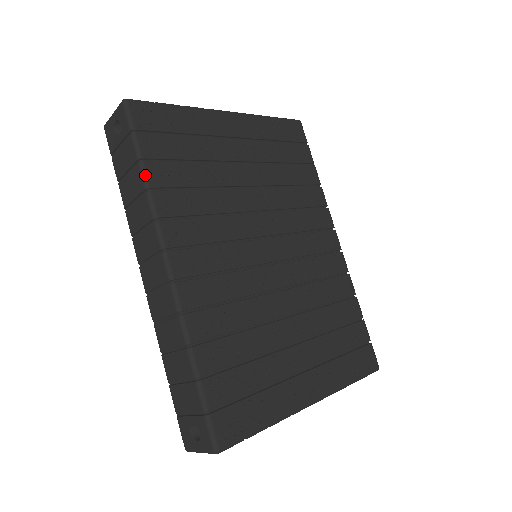
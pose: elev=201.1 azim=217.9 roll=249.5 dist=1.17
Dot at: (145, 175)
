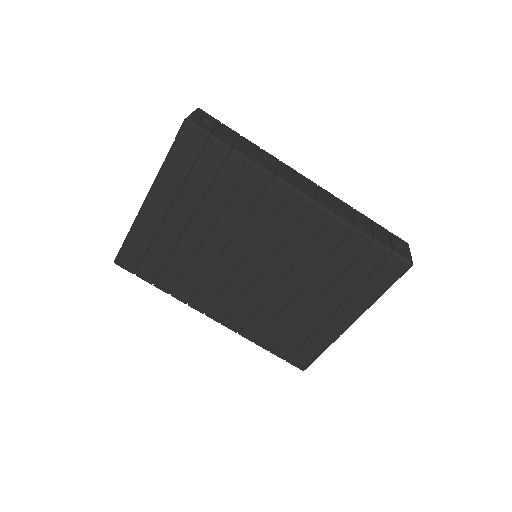
Dot at: occluded
